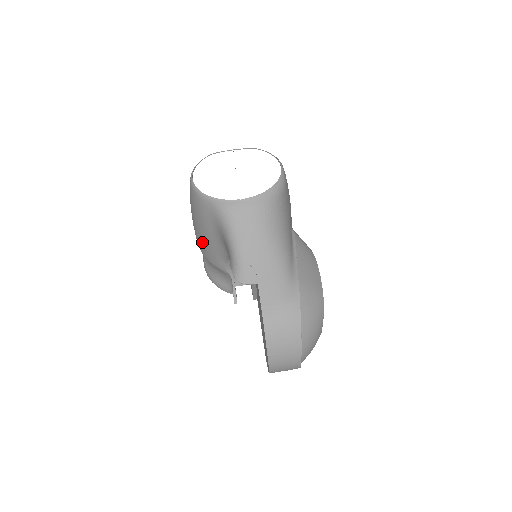
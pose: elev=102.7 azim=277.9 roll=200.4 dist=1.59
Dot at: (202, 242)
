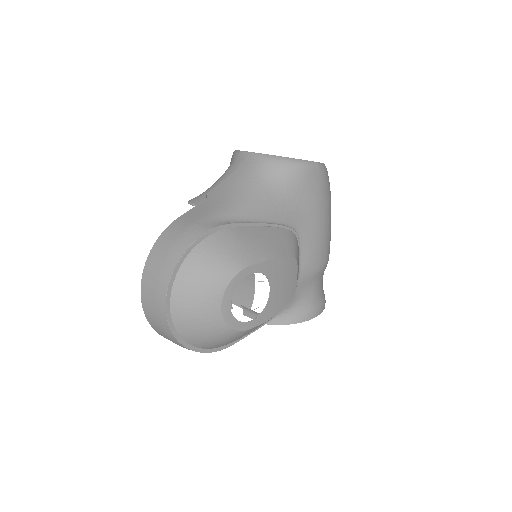
Dot at: occluded
